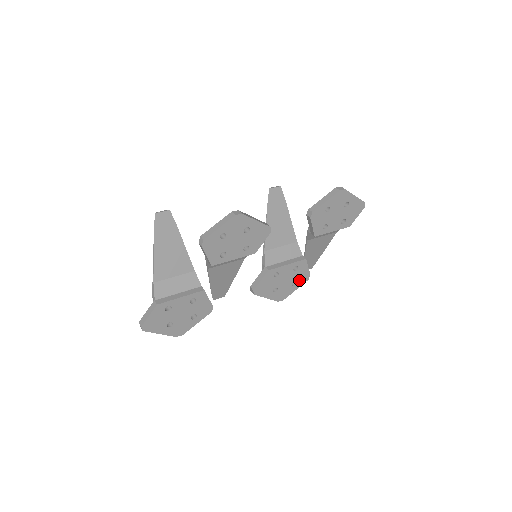
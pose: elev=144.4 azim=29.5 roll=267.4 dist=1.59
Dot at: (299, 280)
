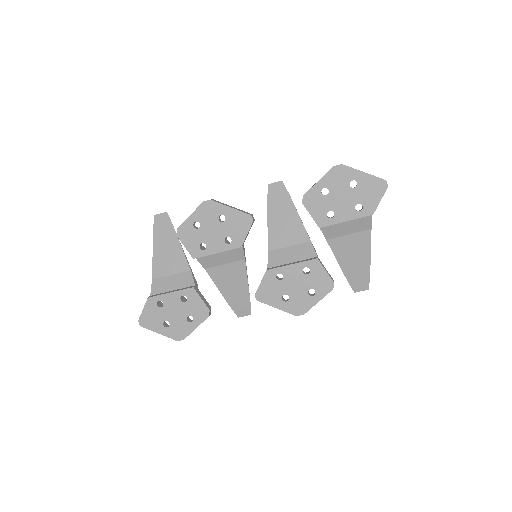
Dot at: (318, 288)
